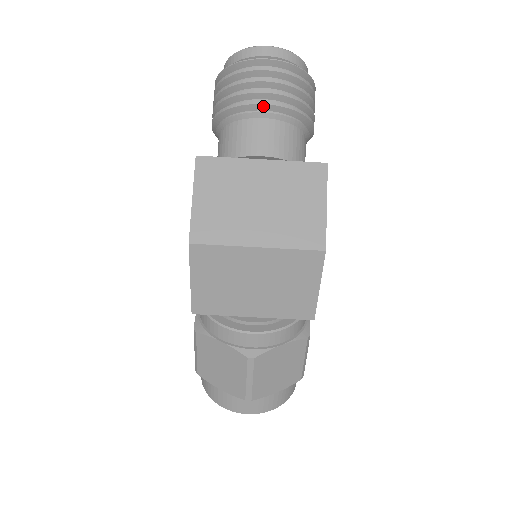
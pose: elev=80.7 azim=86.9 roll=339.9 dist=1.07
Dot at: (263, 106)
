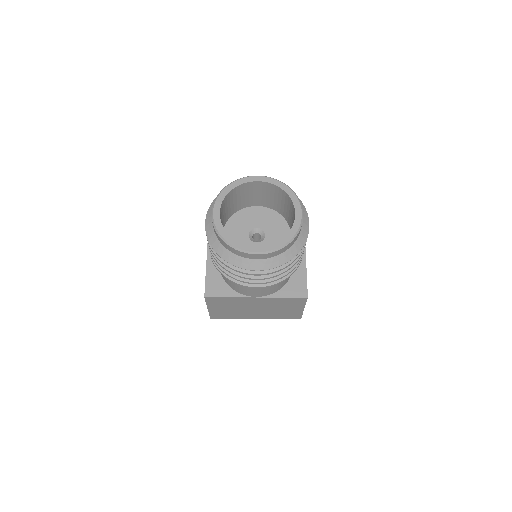
Dot at: (255, 287)
